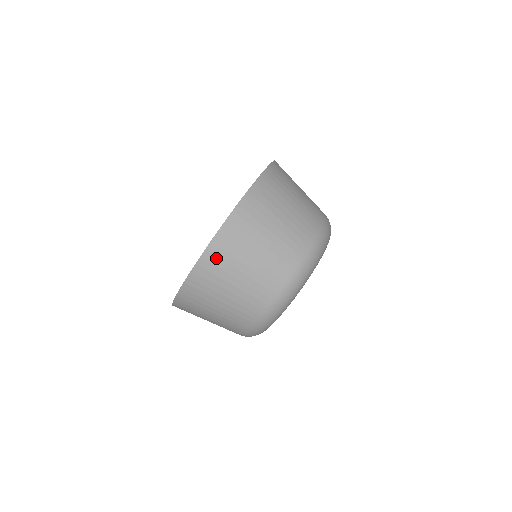
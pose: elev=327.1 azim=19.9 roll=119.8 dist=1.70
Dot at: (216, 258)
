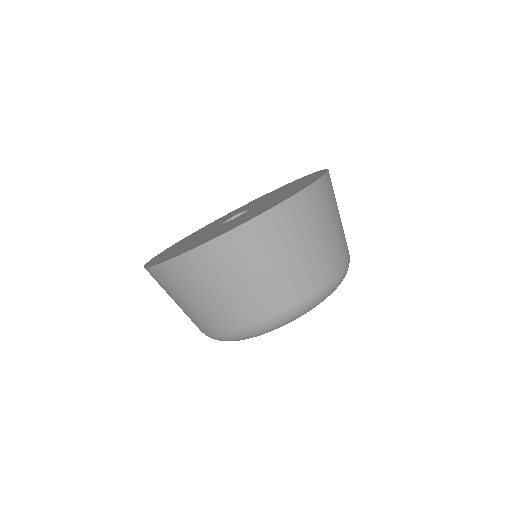
Dot at: (184, 270)
